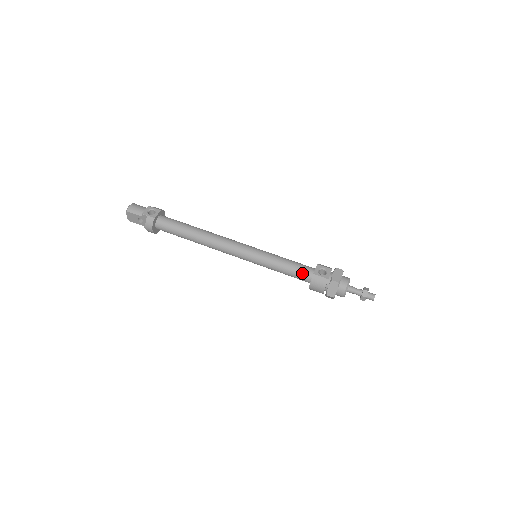
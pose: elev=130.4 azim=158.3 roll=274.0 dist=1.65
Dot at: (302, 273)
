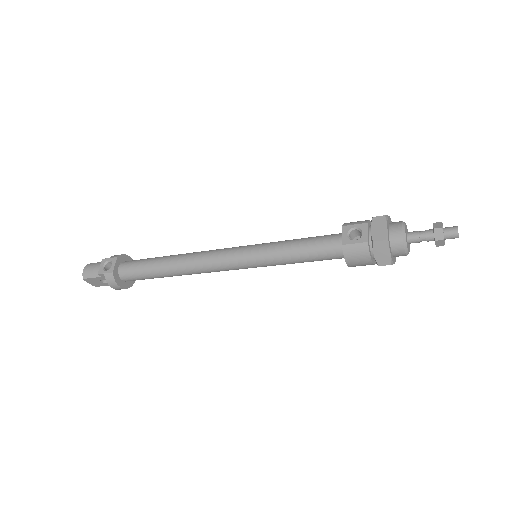
Dot at: (327, 250)
